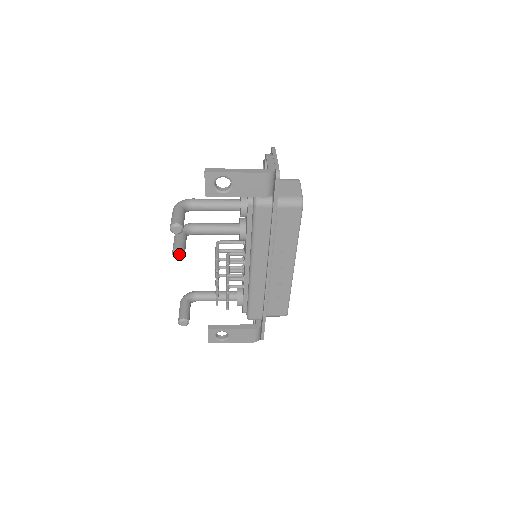
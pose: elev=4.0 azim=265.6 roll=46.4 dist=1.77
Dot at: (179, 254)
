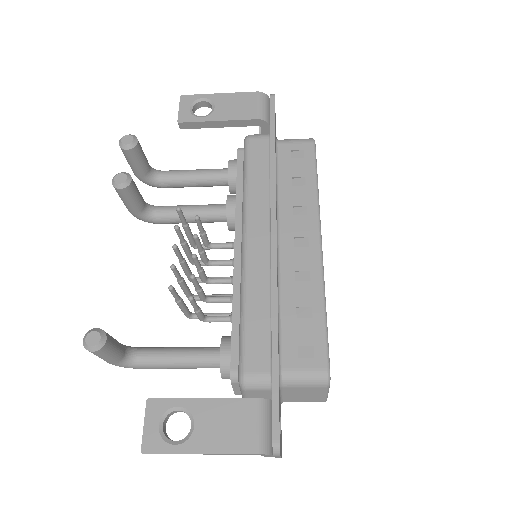
Dot at: (122, 177)
